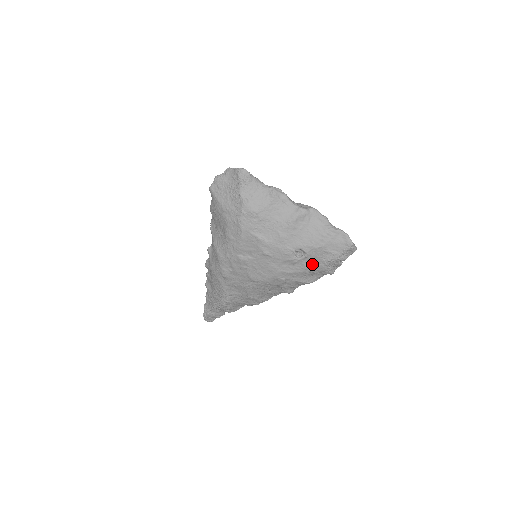
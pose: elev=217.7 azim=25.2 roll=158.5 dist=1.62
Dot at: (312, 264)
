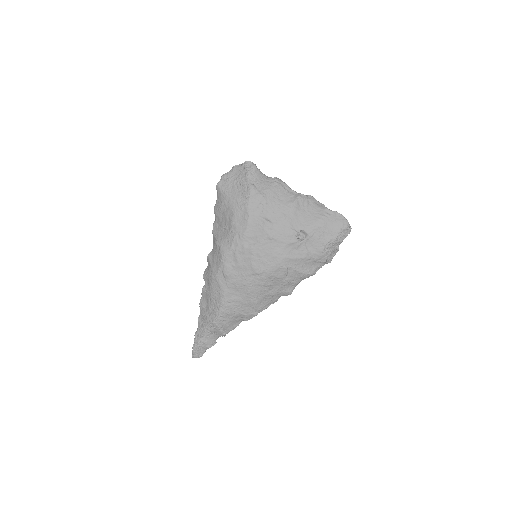
Dot at: (313, 248)
